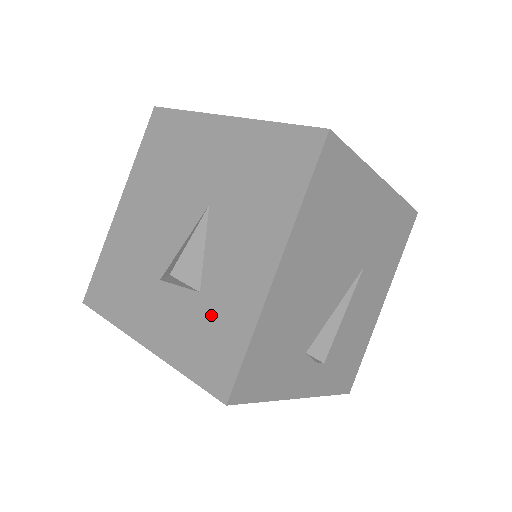
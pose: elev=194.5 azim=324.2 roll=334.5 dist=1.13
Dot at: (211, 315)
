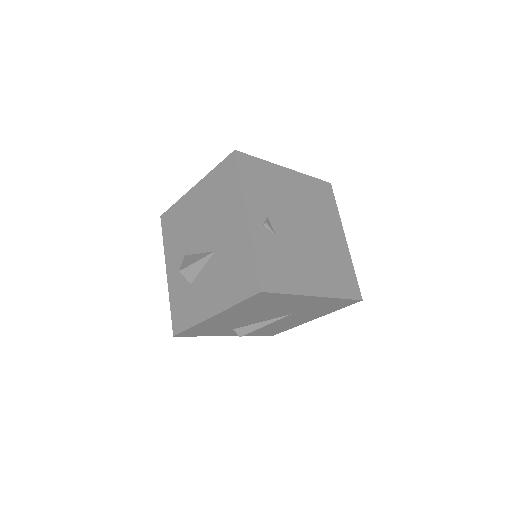
Dot at: (188, 299)
